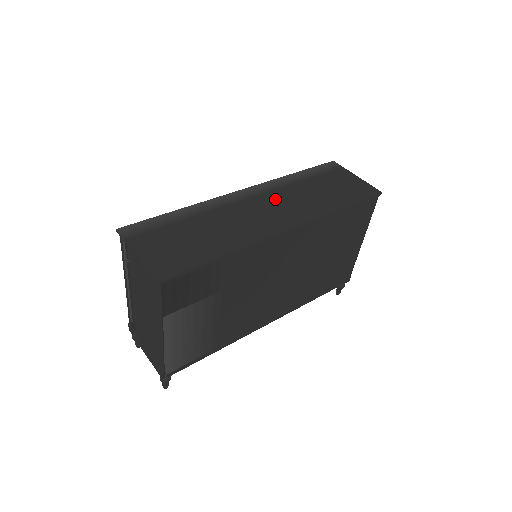
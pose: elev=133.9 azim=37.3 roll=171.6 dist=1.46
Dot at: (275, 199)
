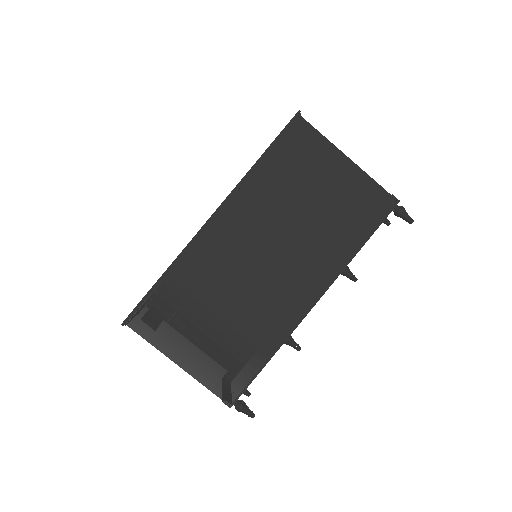
Dot at: occluded
